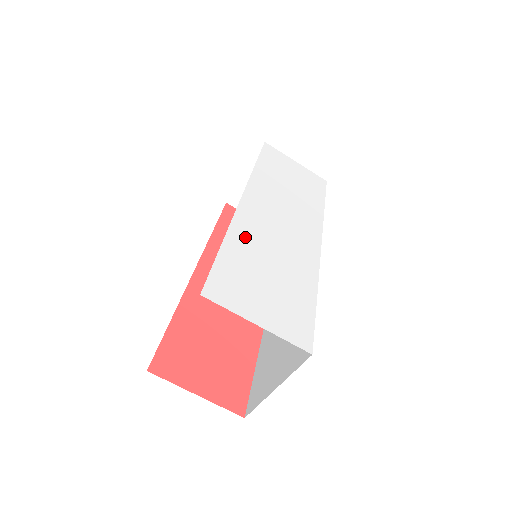
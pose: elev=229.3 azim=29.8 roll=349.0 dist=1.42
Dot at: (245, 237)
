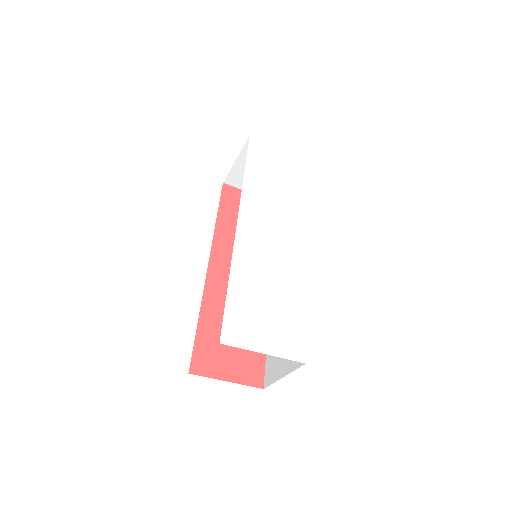
Dot at: (245, 268)
